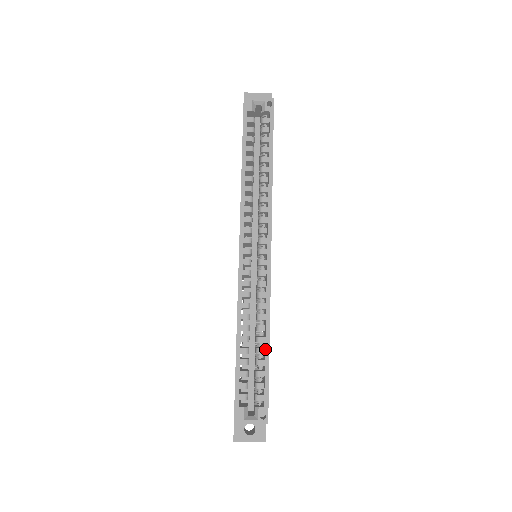
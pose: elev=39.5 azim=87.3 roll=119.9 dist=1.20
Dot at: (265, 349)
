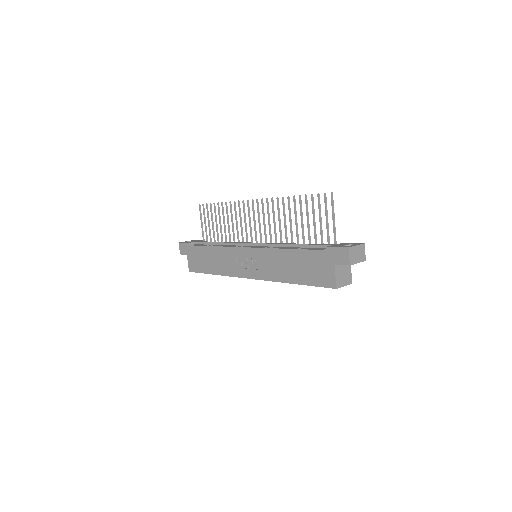
Dot at: occluded
